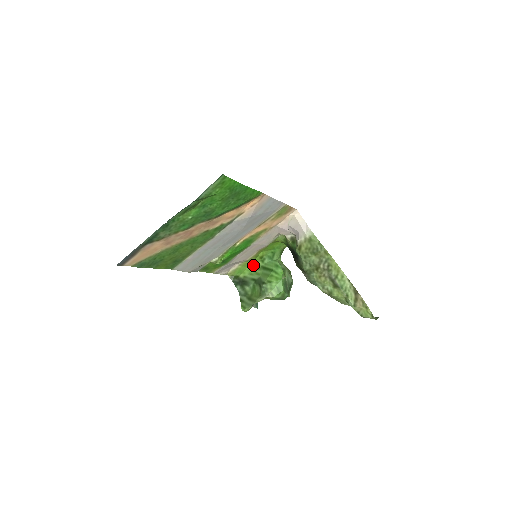
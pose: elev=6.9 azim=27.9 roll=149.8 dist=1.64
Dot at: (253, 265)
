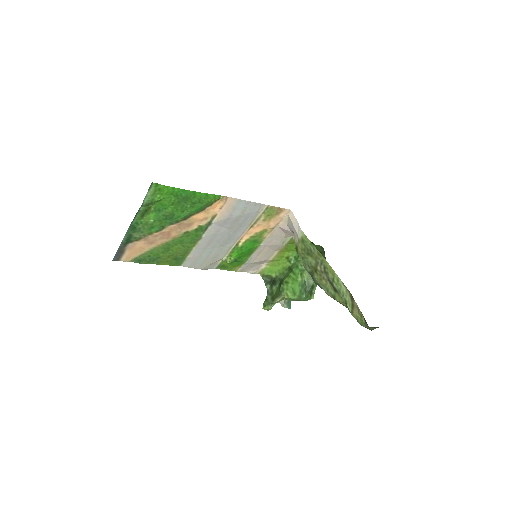
Dot at: (282, 265)
